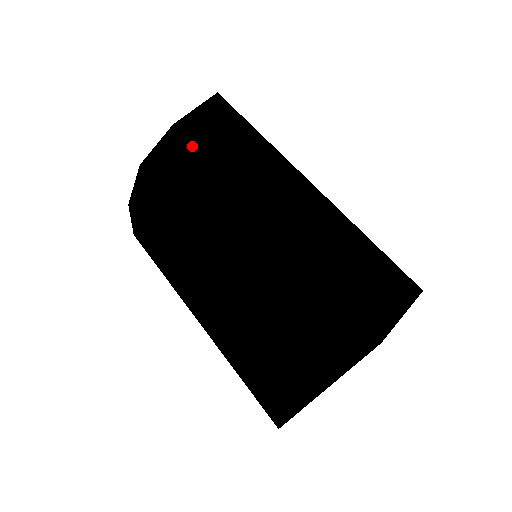
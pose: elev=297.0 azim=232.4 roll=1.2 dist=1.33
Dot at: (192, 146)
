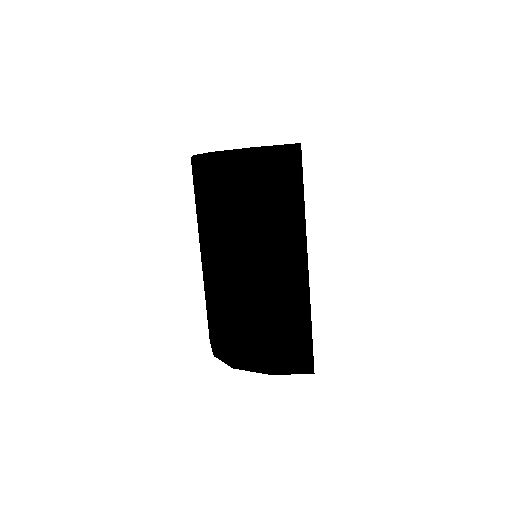
Dot at: (253, 179)
